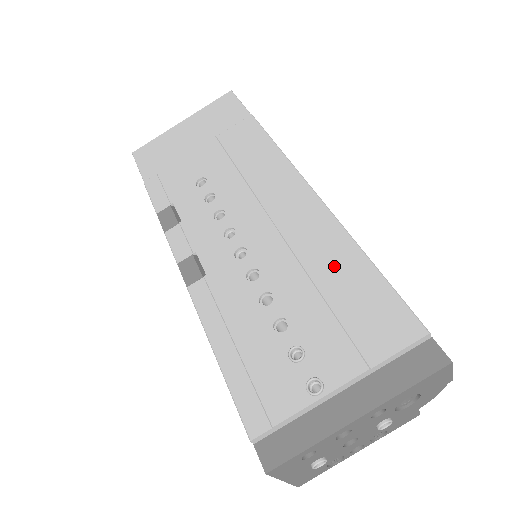
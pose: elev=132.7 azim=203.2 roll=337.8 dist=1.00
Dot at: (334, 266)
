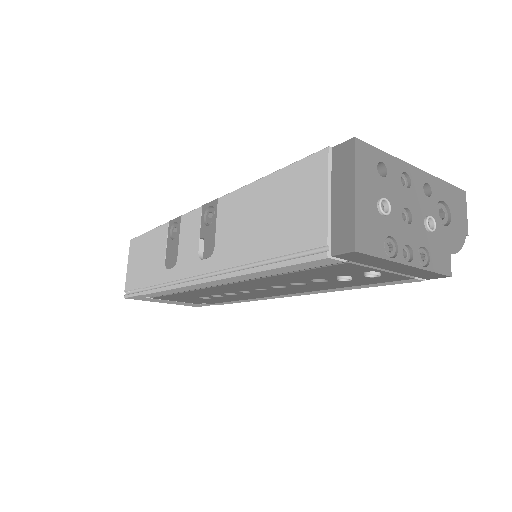
Dot at: occluded
